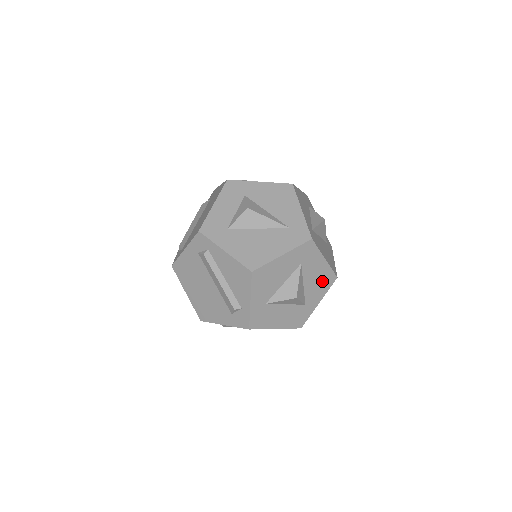
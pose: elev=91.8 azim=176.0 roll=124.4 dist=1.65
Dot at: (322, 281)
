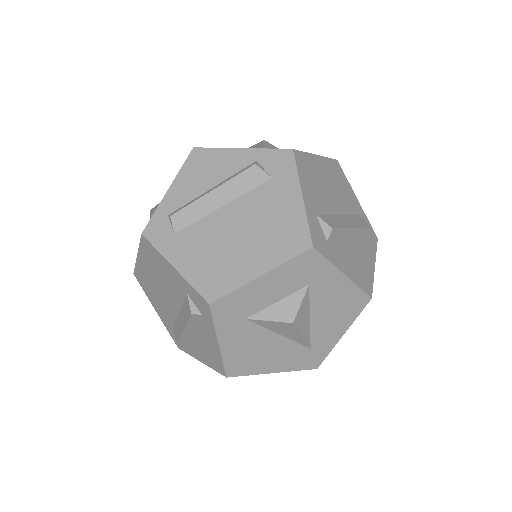
Dot at: occluded
